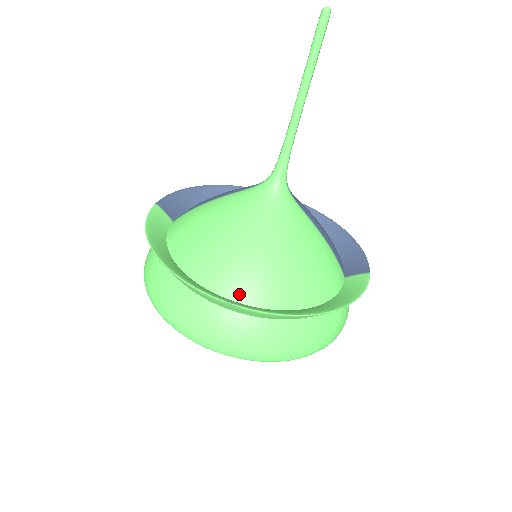
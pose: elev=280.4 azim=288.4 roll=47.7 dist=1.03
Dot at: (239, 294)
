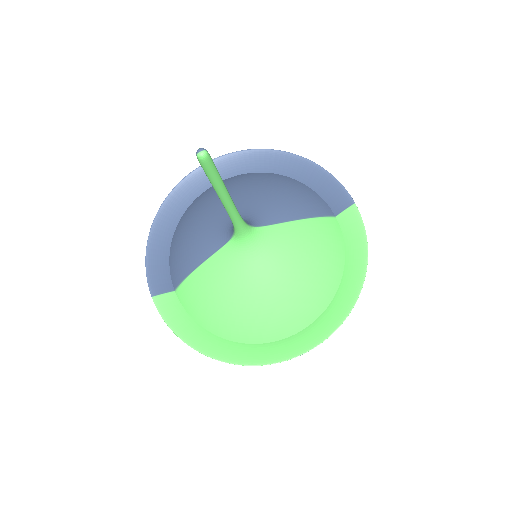
Dot at: (291, 331)
